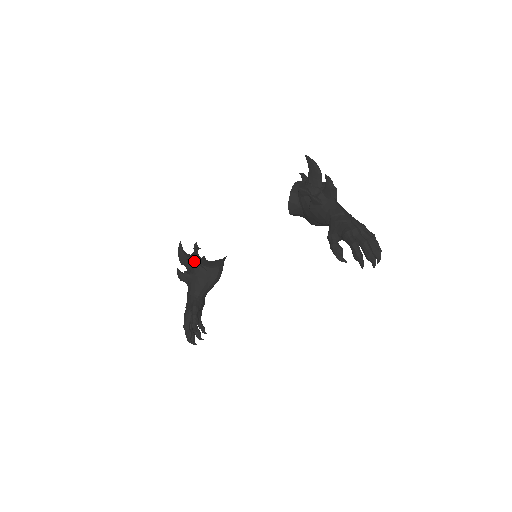
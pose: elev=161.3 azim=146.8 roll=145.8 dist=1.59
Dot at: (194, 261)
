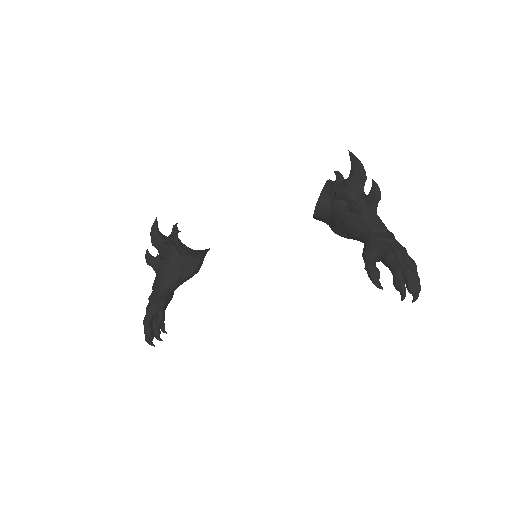
Dot at: (172, 245)
